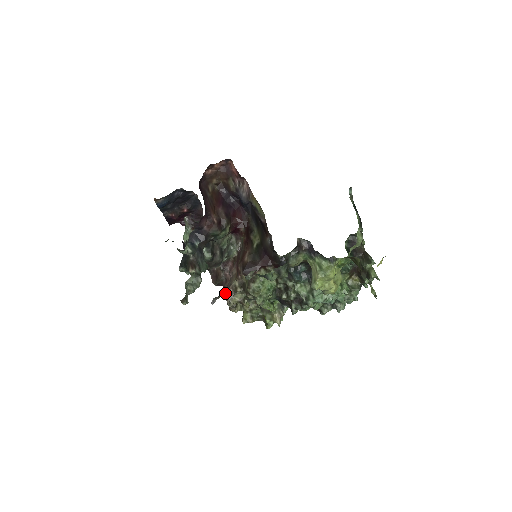
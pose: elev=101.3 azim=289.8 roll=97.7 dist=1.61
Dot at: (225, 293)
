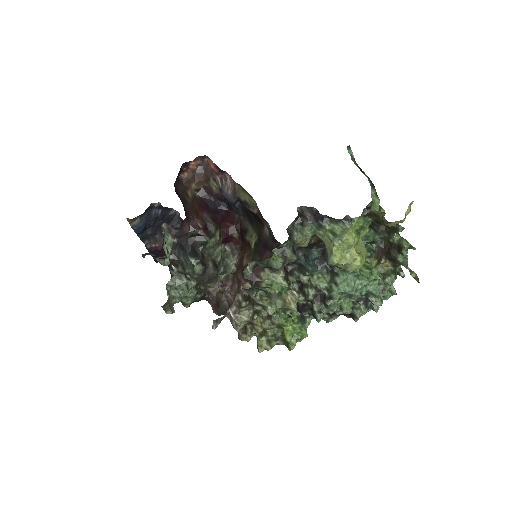
Dot at: (227, 312)
